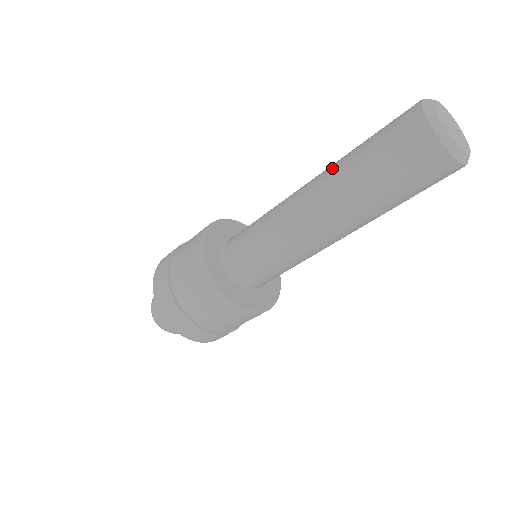
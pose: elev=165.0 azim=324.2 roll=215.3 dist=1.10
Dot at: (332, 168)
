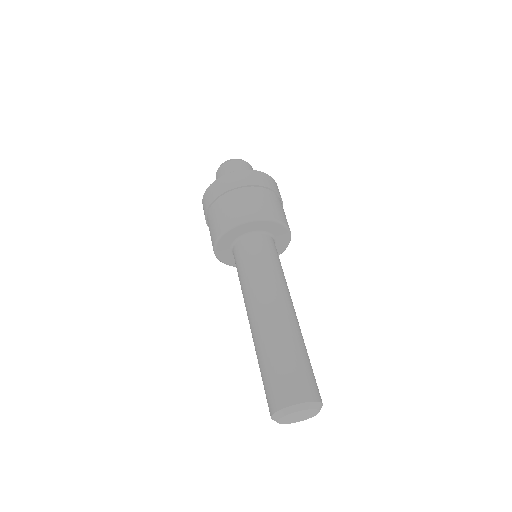
Dot at: (264, 337)
